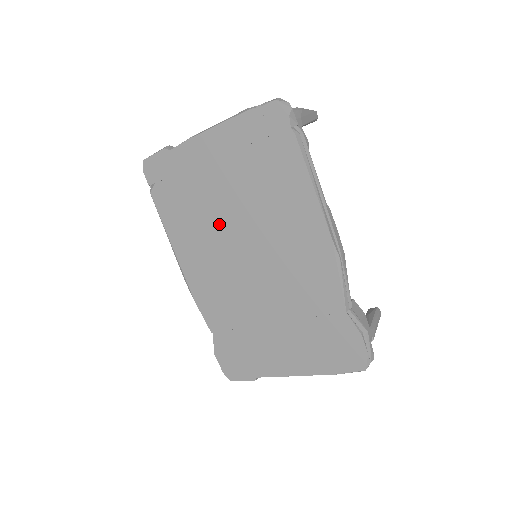
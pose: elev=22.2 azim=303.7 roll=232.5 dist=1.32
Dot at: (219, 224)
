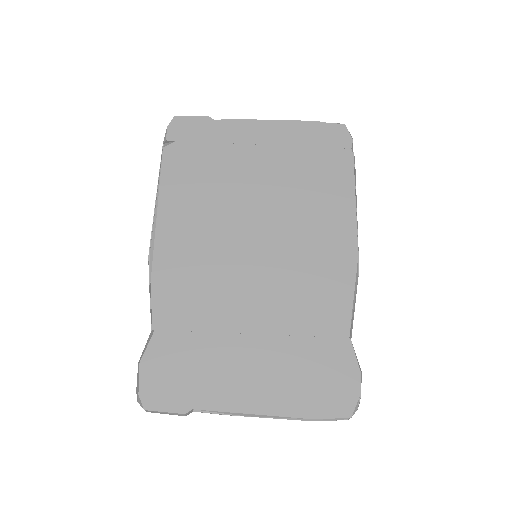
Dot at: (235, 204)
